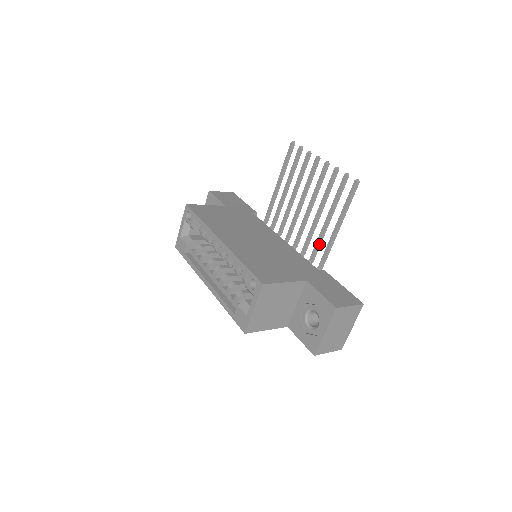
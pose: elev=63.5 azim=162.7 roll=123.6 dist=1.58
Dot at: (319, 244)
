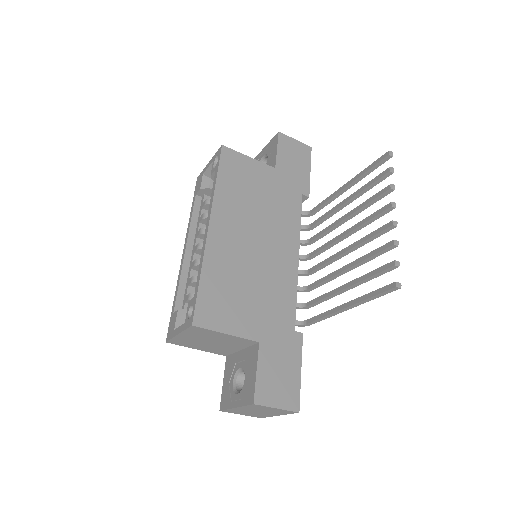
Dot at: (323, 300)
